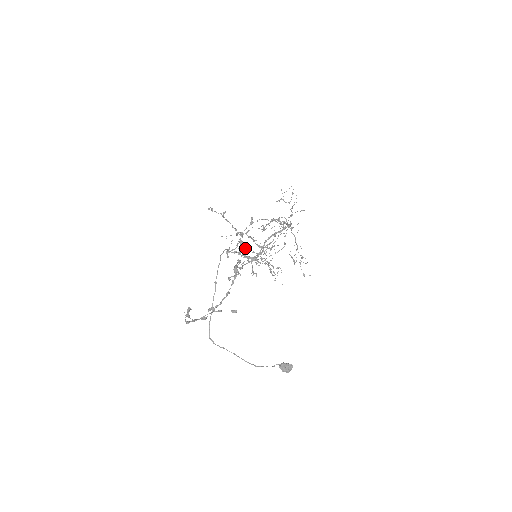
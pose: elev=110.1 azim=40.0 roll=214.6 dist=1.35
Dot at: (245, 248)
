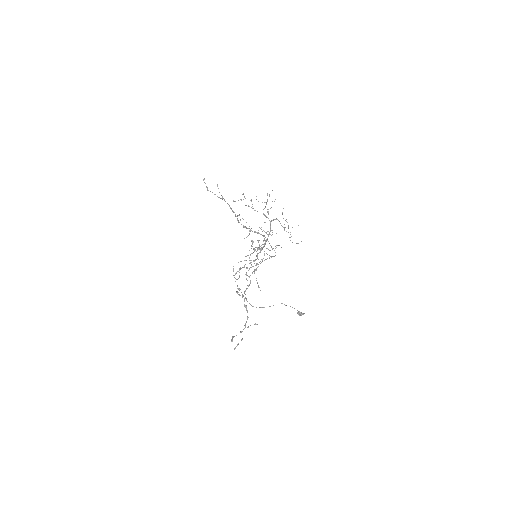
Dot at: (247, 236)
